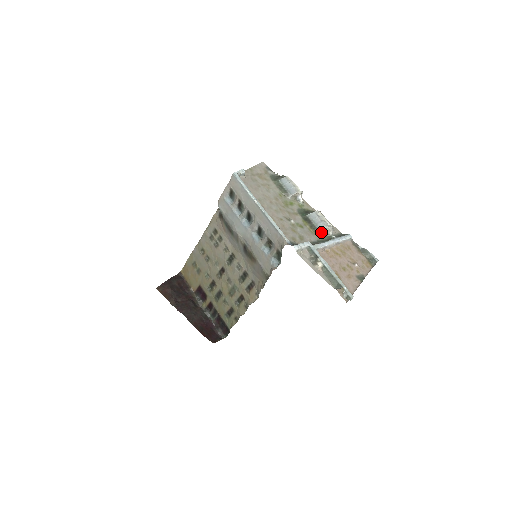
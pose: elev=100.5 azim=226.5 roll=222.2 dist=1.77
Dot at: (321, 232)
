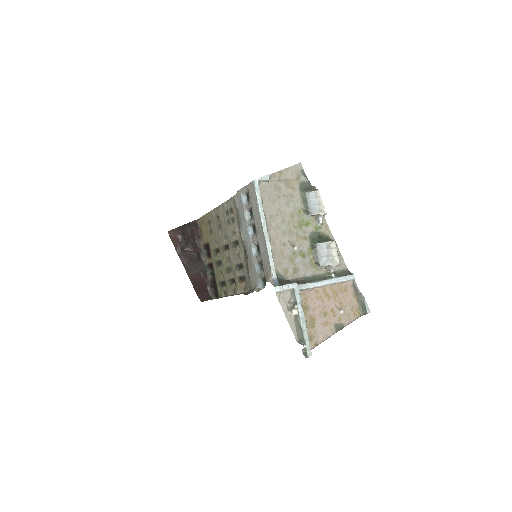
Dot at: (322, 267)
